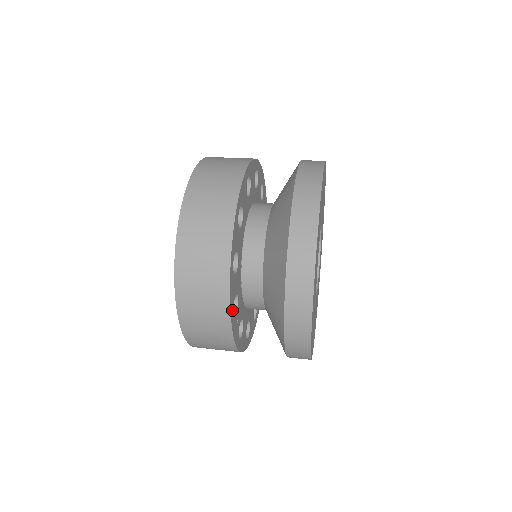
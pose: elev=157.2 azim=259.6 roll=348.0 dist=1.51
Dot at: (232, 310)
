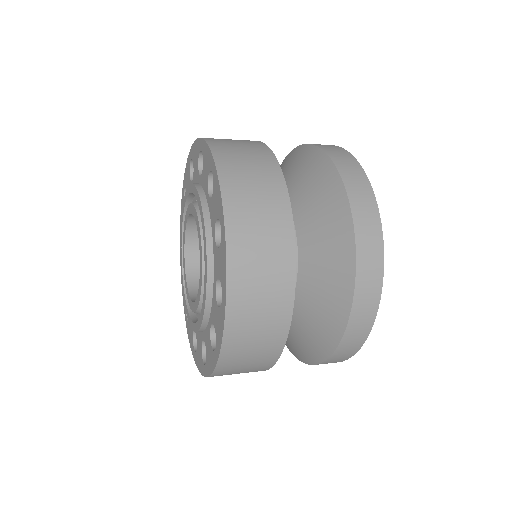
Dot at: occluded
